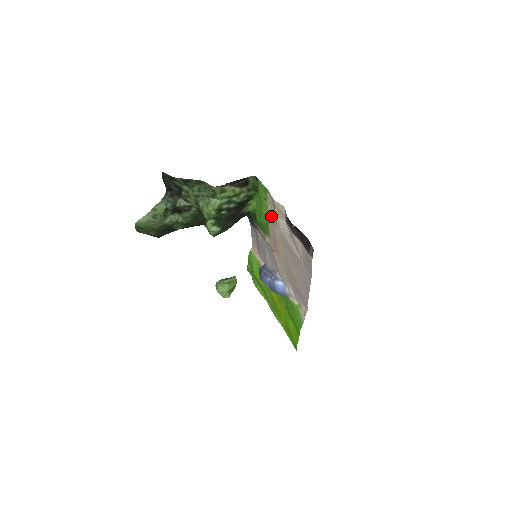
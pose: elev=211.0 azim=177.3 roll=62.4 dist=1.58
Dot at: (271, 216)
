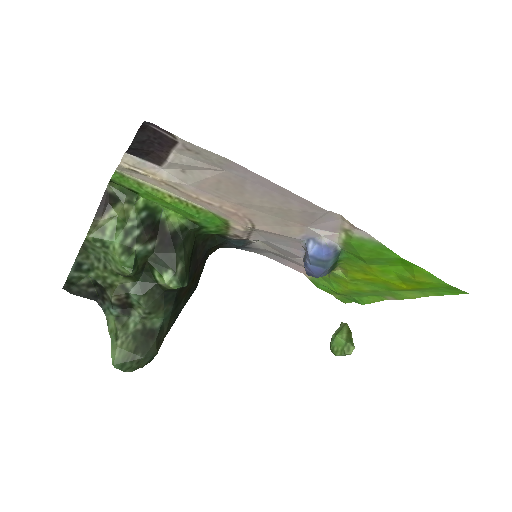
Dot at: (171, 192)
